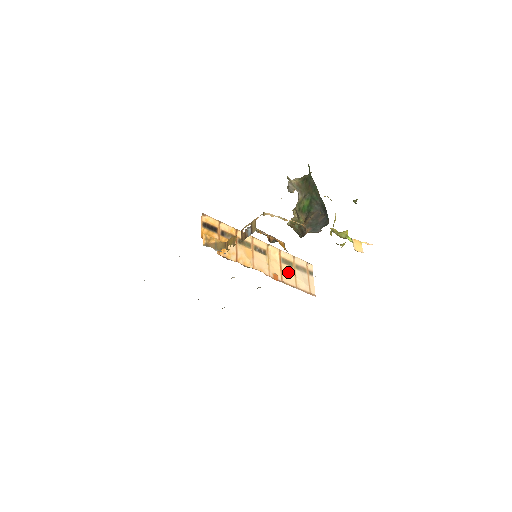
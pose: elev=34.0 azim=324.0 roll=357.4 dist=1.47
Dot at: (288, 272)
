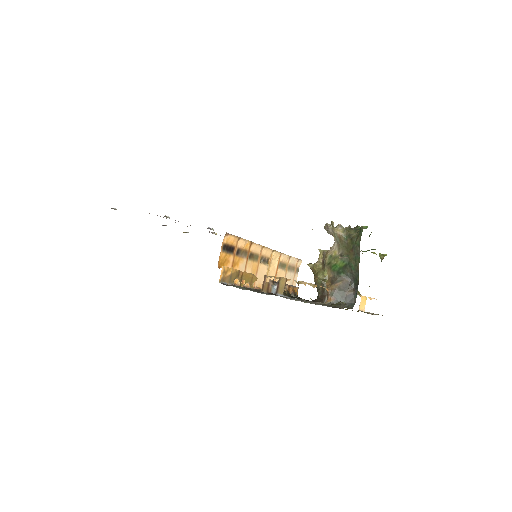
Dot at: occluded
